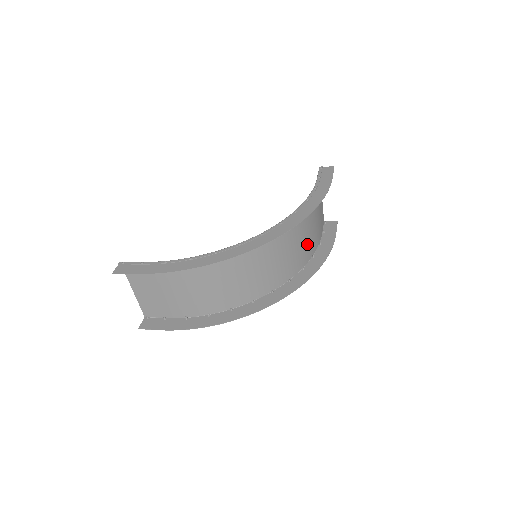
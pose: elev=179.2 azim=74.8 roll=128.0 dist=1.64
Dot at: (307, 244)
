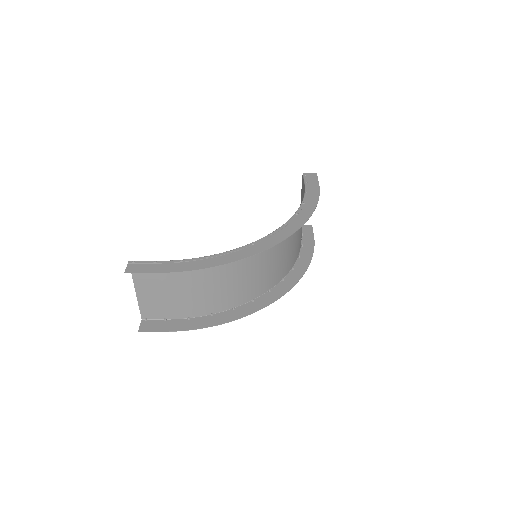
Dot at: (297, 245)
